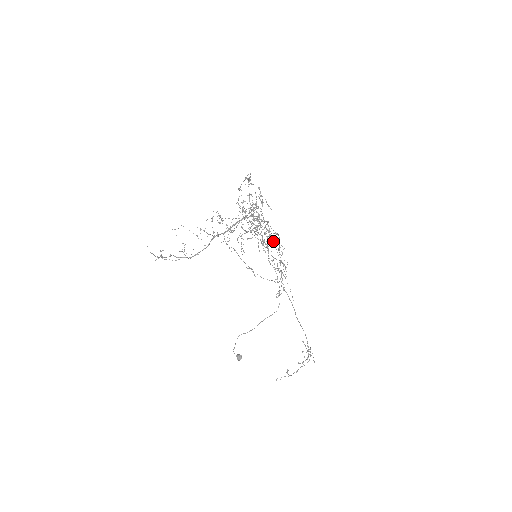
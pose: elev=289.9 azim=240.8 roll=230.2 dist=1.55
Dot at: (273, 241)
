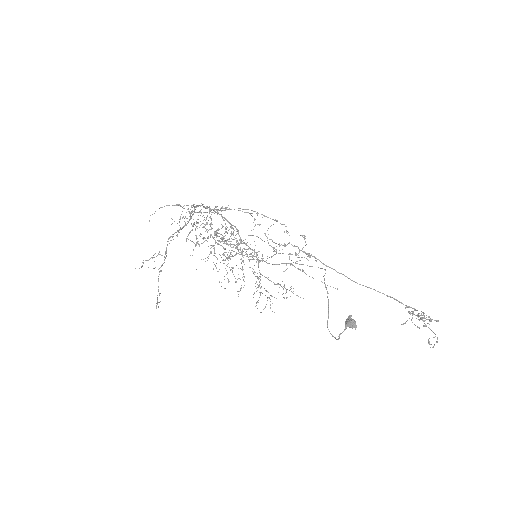
Dot at: (251, 210)
